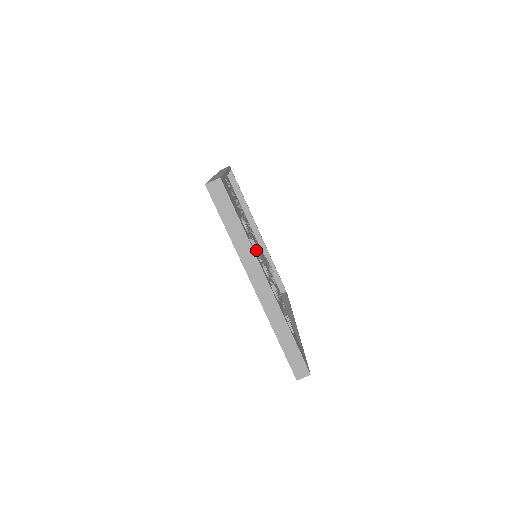
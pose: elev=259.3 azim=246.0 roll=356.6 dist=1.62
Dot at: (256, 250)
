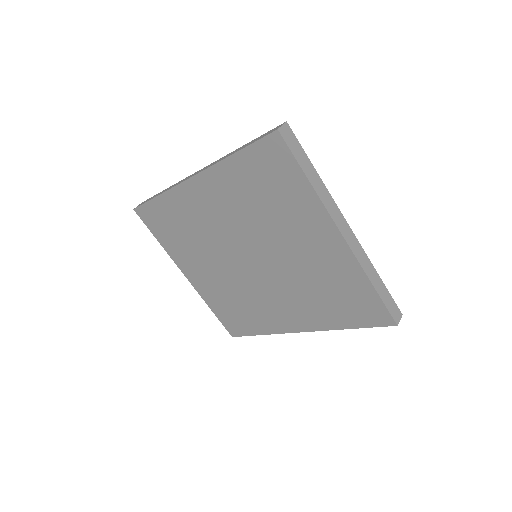
Dot at: occluded
